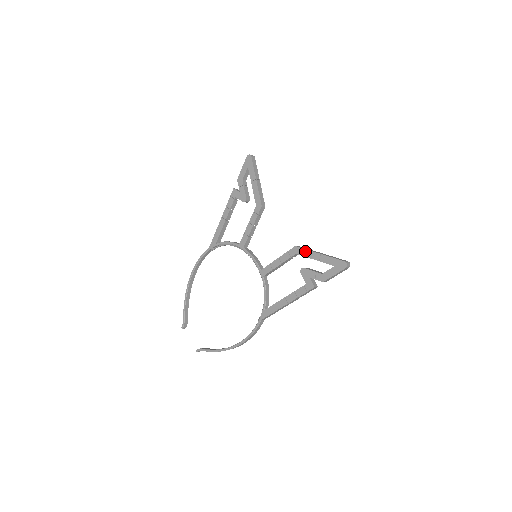
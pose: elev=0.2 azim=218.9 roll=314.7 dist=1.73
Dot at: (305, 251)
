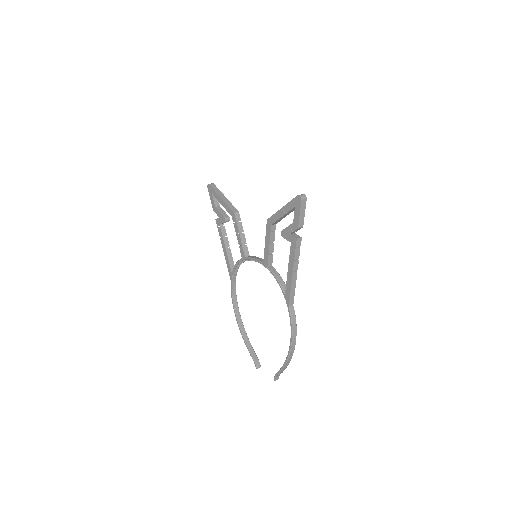
Dot at: (273, 217)
